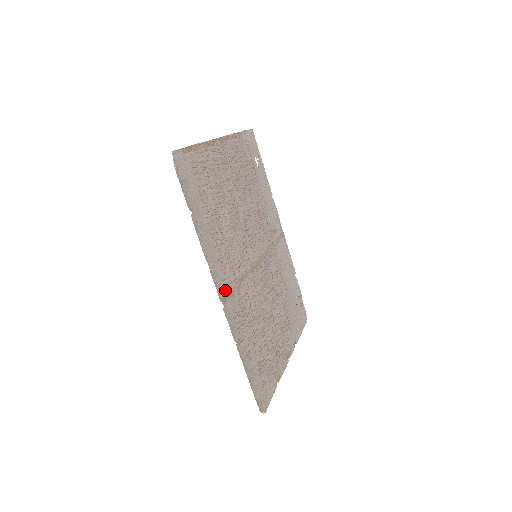
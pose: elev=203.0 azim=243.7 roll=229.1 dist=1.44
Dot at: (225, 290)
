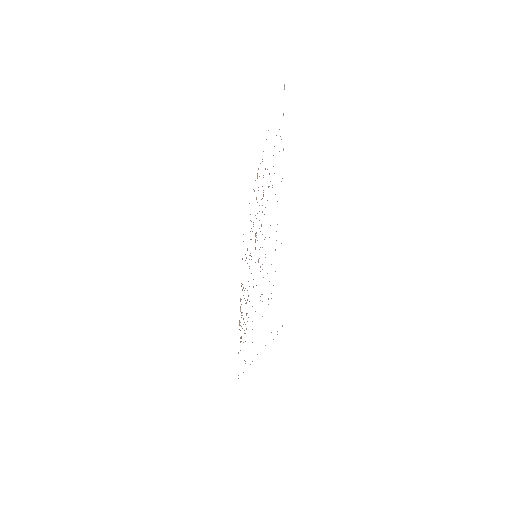
Dot at: occluded
